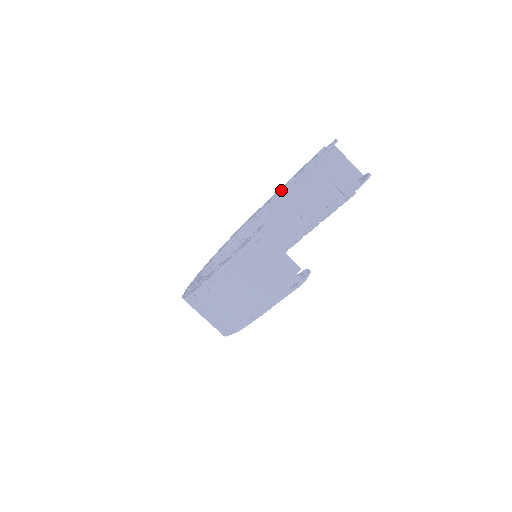
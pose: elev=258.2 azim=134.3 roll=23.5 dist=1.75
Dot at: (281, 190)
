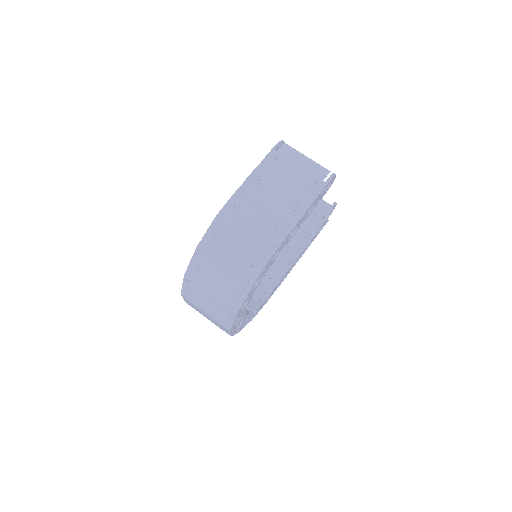
Dot at: occluded
